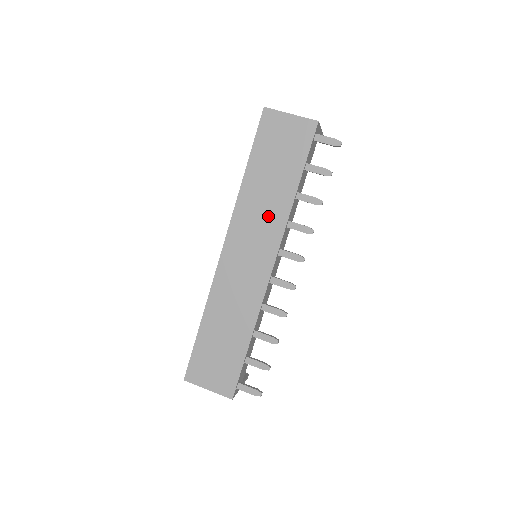
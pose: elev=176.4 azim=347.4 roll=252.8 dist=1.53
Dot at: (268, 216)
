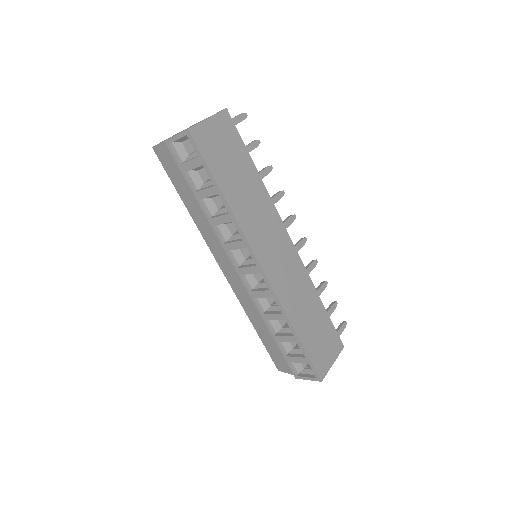
Dot at: (262, 210)
